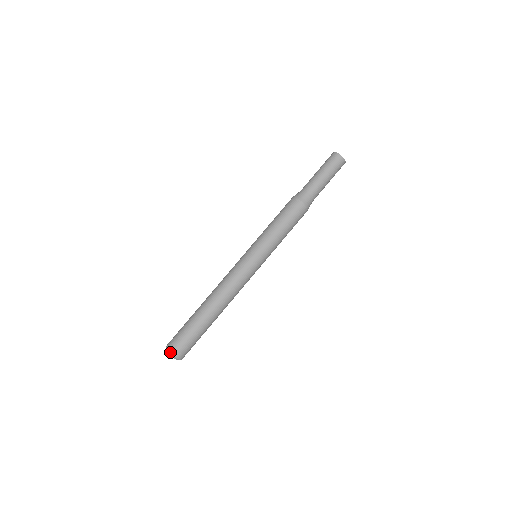
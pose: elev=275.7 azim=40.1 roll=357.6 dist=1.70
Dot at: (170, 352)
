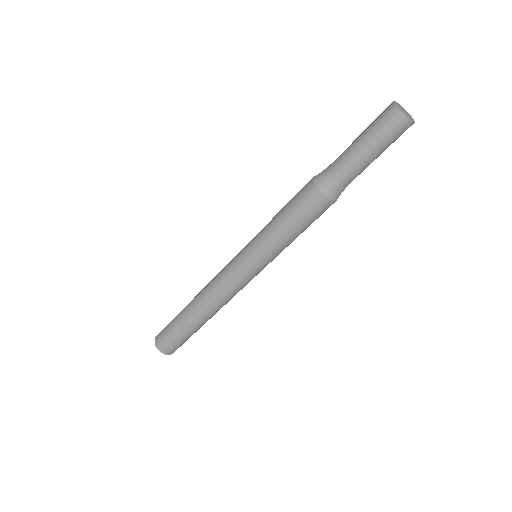
Dot at: occluded
